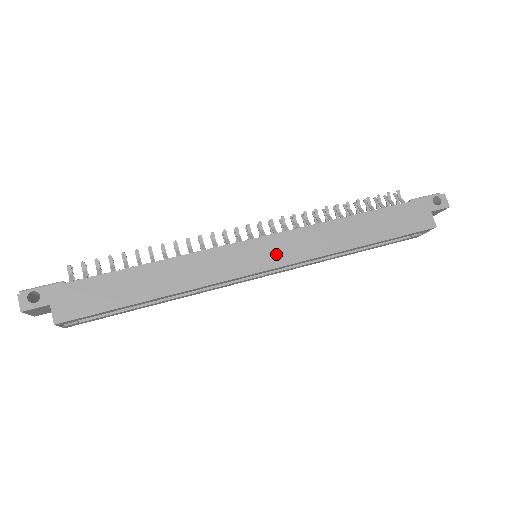
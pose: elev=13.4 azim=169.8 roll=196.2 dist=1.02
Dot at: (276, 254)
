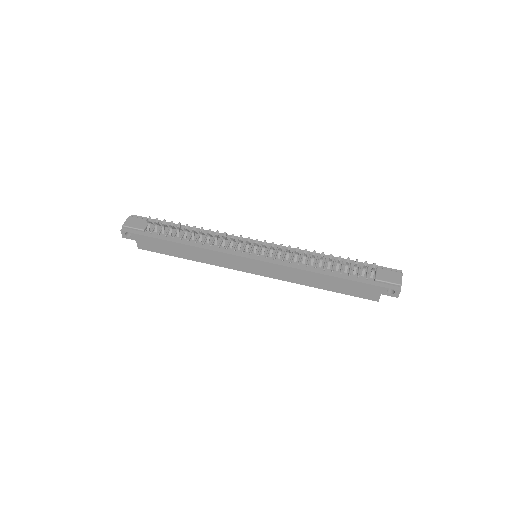
Dot at: (262, 270)
